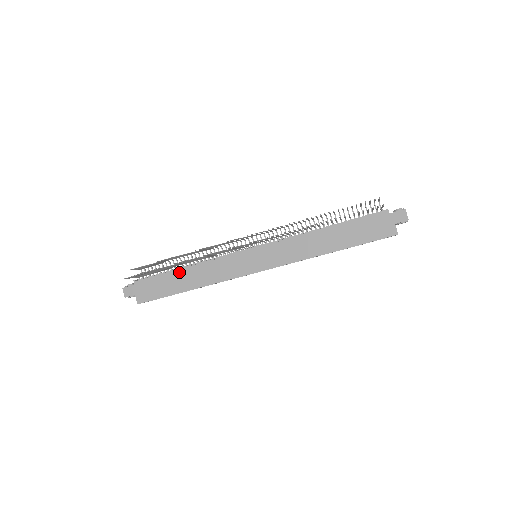
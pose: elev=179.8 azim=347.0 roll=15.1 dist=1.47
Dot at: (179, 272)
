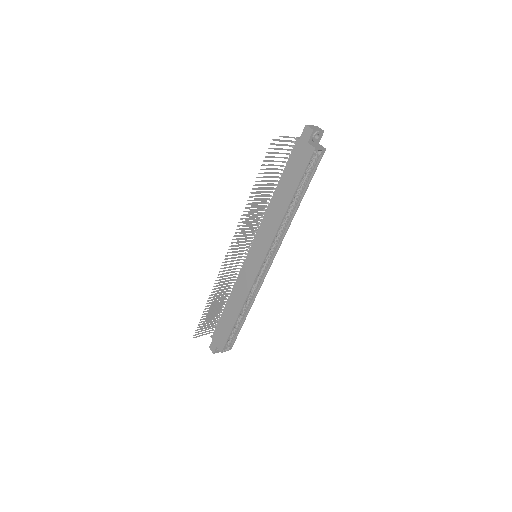
Dot at: (226, 309)
